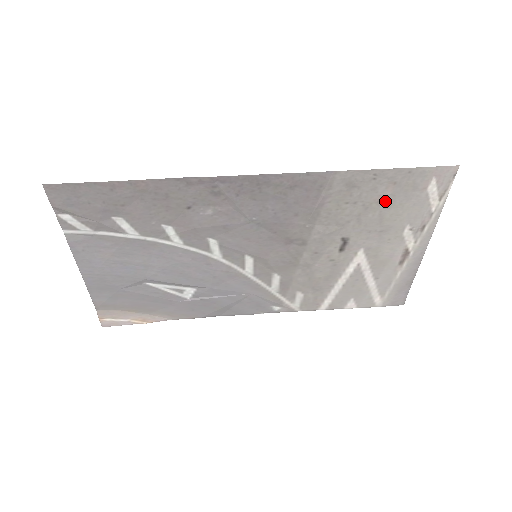
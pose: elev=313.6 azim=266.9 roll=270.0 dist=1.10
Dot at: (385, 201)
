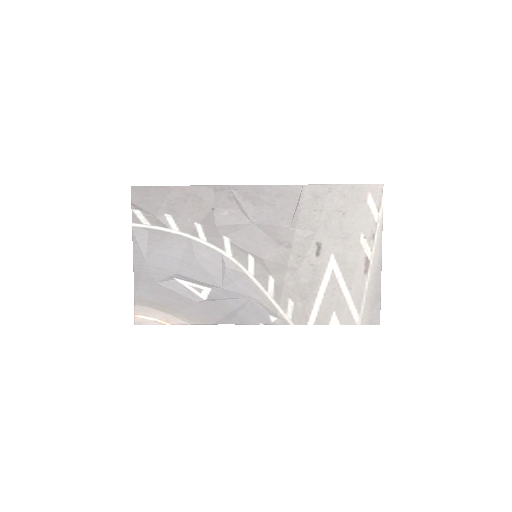
Dot at: (341, 211)
